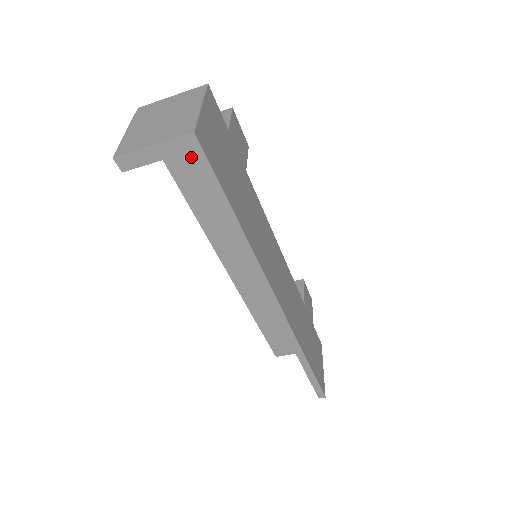
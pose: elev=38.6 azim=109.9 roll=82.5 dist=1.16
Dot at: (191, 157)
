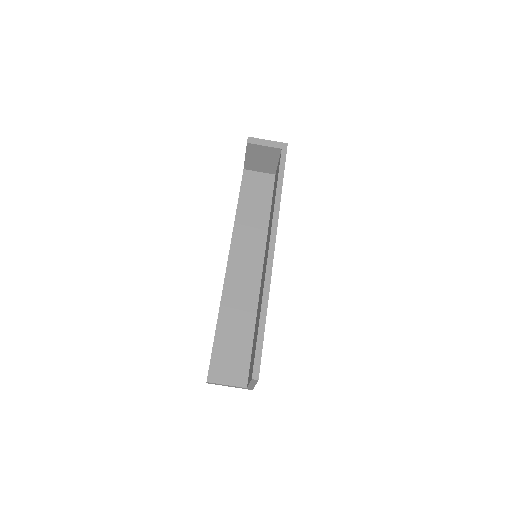
Dot at: (255, 191)
